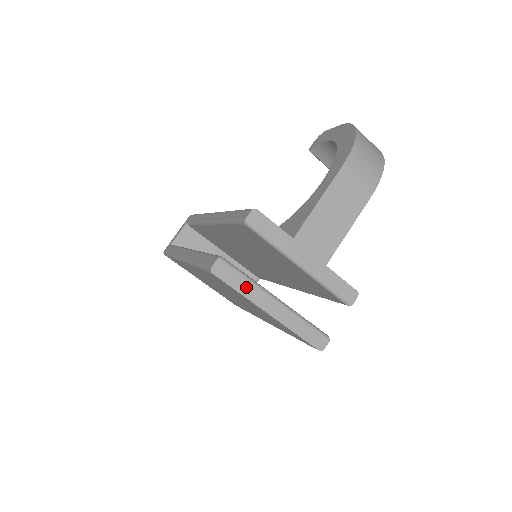
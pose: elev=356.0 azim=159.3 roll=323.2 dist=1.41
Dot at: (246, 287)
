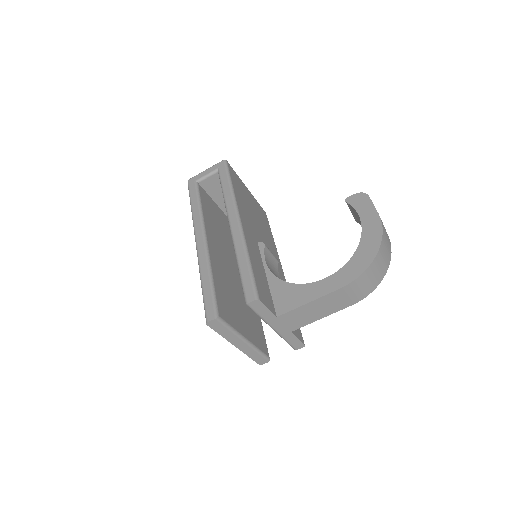
Dot at: (227, 333)
